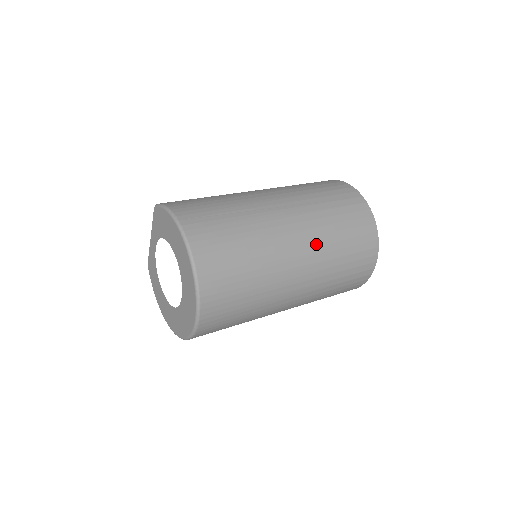
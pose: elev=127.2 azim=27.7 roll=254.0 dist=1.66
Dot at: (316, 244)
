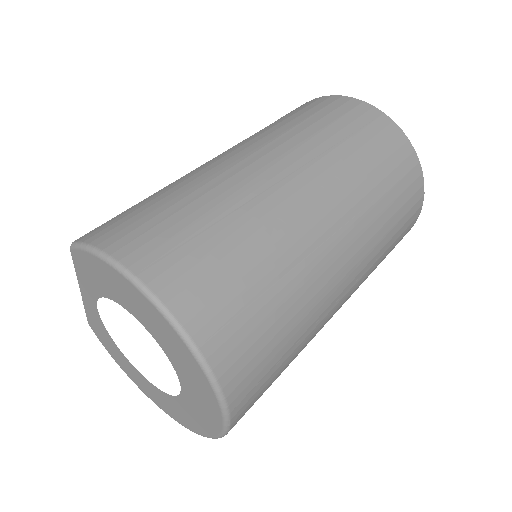
Dot at: (357, 218)
